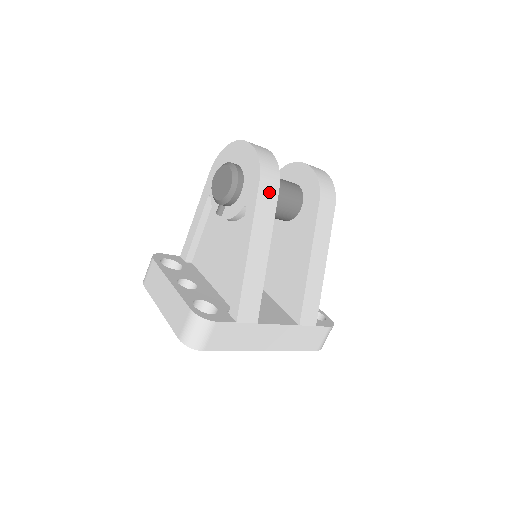
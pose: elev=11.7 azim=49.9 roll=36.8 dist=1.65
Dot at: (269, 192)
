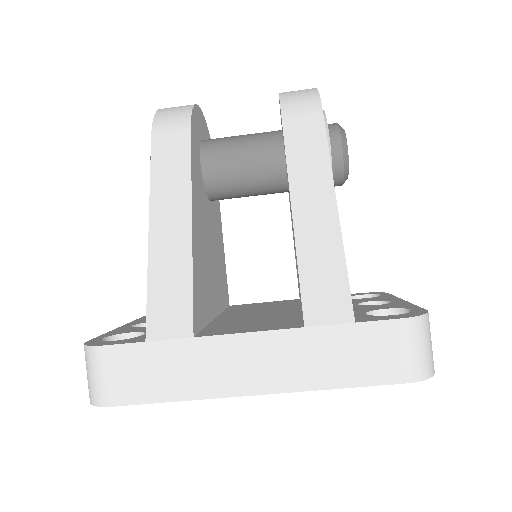
Dot at: (172, 140)
